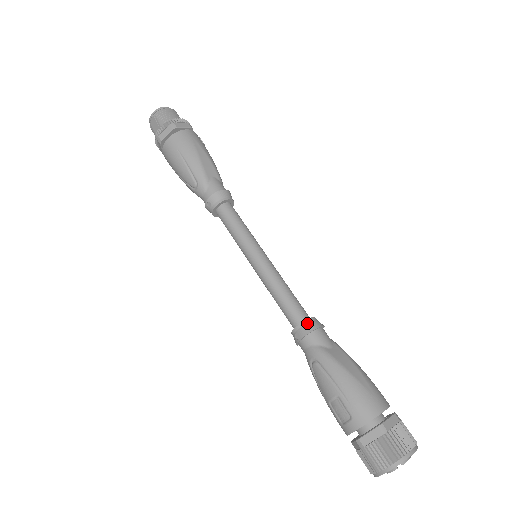
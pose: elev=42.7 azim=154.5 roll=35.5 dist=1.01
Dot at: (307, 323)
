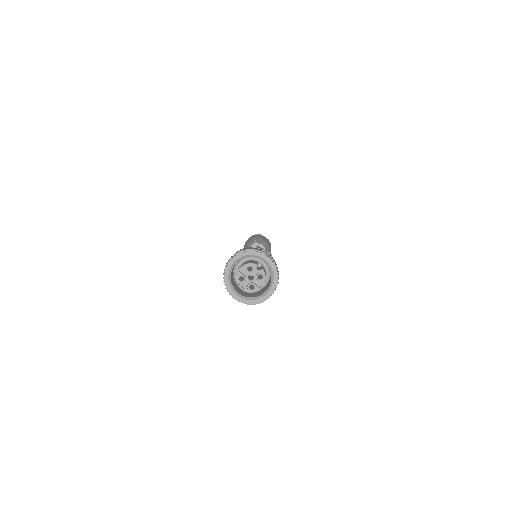
Dot at: occluded
